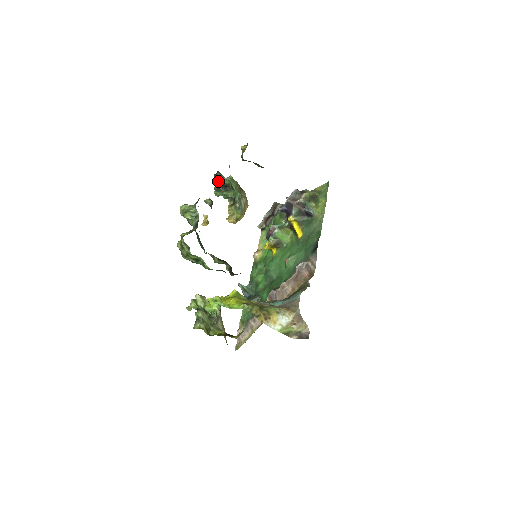
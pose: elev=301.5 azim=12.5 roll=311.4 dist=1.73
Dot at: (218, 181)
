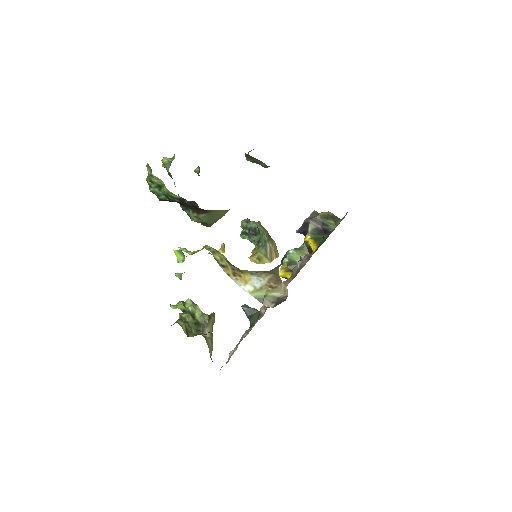
Dot at: (245, 225)
